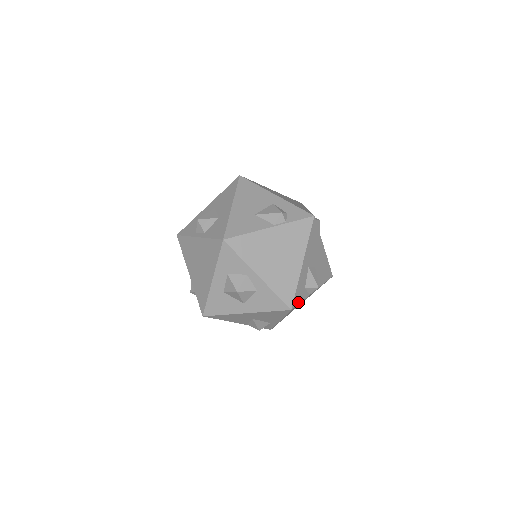
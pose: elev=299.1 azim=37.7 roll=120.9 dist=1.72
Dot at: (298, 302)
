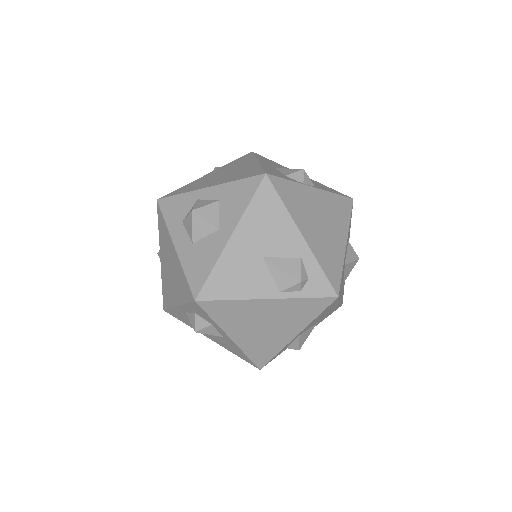
Dot at: (279, 177)
